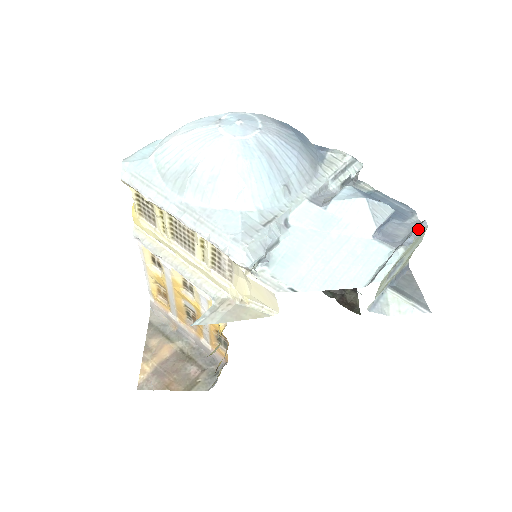
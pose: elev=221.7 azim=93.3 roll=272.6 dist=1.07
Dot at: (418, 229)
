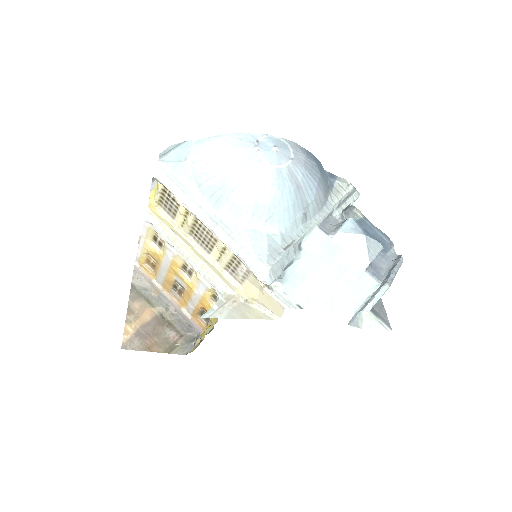
Dot at: (398, 266)
